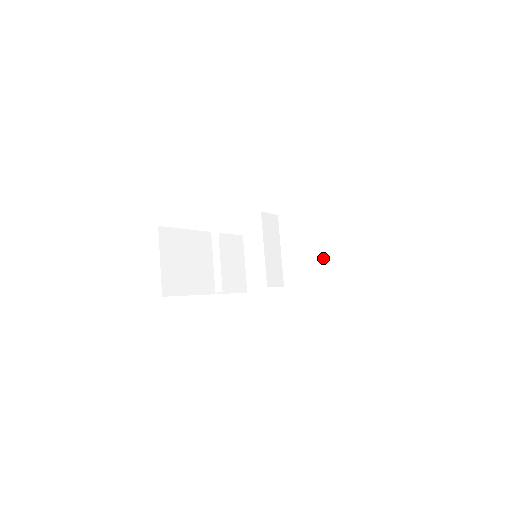
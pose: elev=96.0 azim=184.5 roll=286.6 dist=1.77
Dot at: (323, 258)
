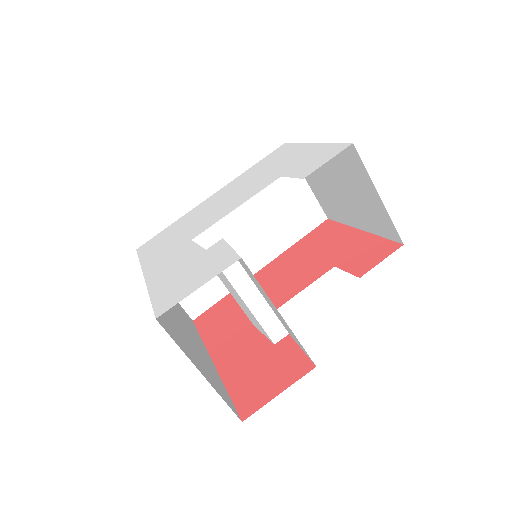
Dot at: (284, 209)
